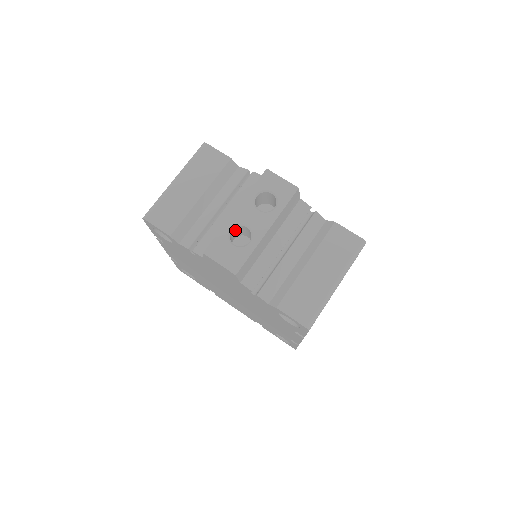
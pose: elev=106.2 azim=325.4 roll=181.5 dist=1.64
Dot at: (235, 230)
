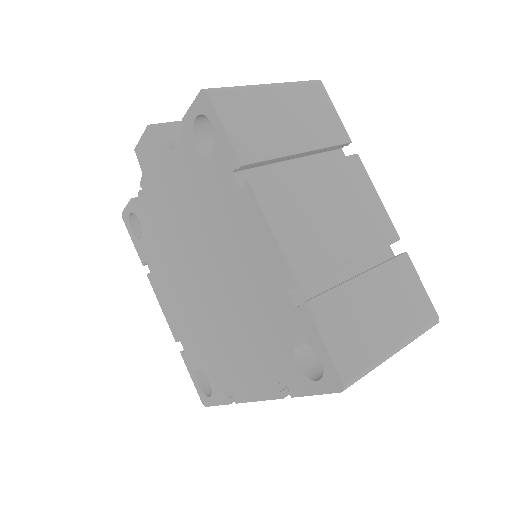
Dot at: occluded
